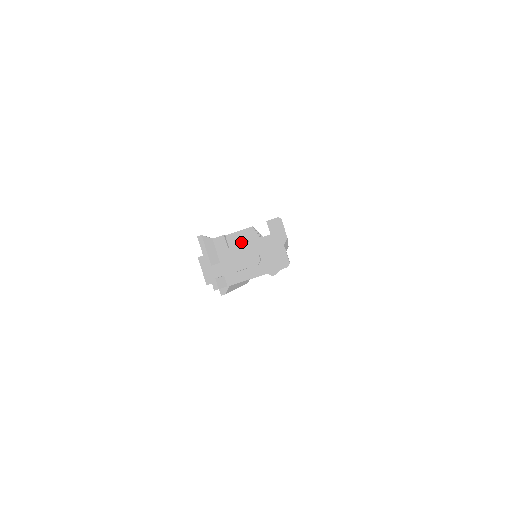
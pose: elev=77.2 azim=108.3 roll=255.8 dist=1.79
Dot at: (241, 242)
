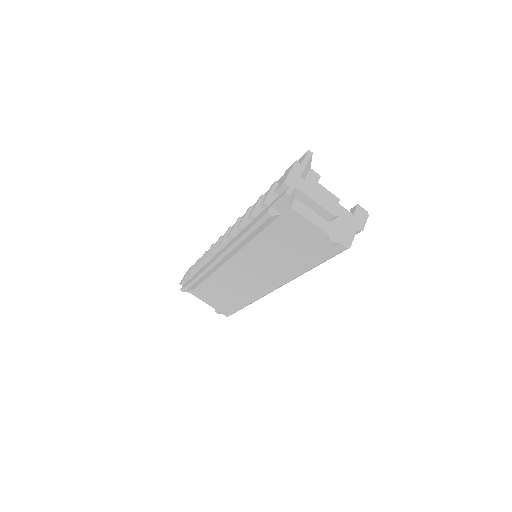
Dot at: occluded
